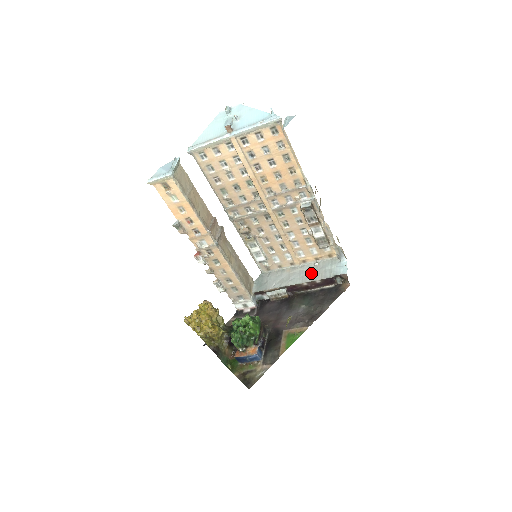
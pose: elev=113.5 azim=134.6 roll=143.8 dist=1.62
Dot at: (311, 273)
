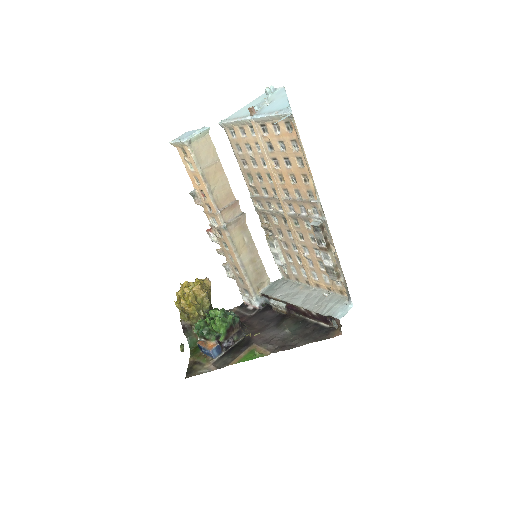
Dot at: (314, 301)
